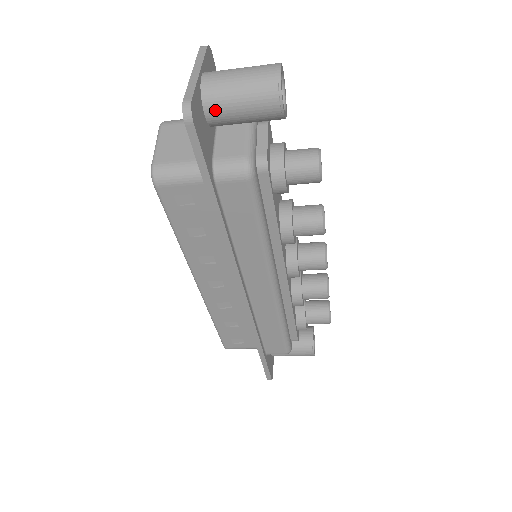
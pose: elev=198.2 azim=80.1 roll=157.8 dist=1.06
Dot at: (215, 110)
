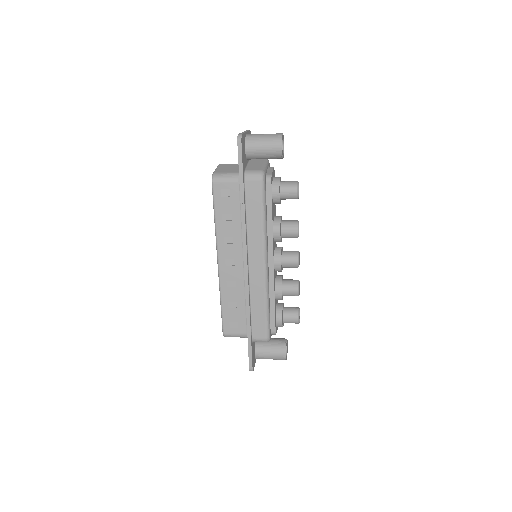
Dot at: (250, 147)
